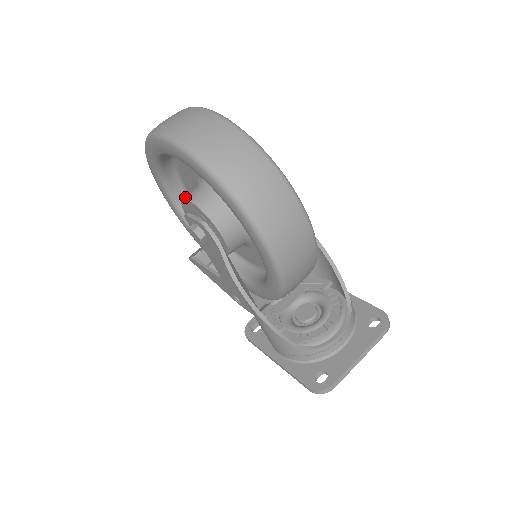
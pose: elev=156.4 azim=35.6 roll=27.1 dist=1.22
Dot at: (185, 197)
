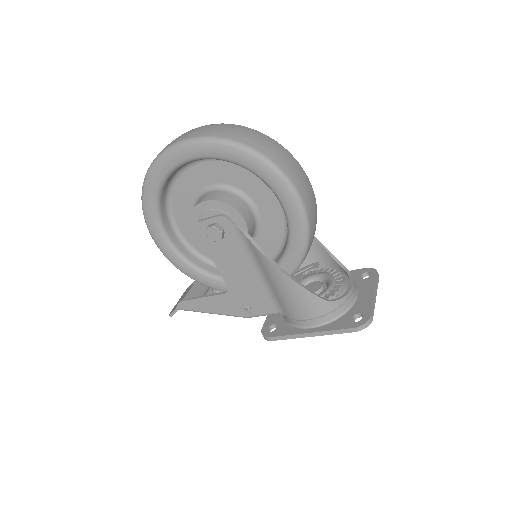
Dot at: (197, 204)
